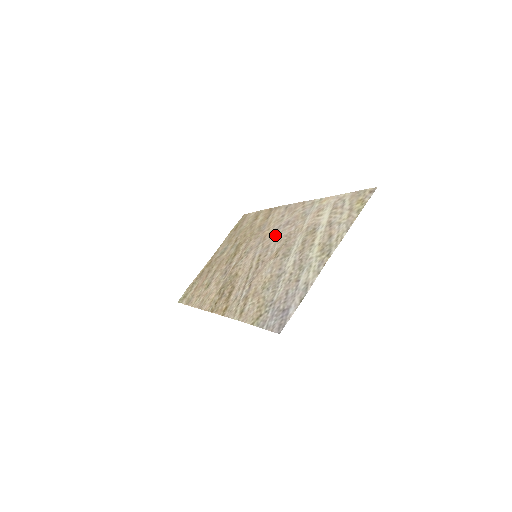
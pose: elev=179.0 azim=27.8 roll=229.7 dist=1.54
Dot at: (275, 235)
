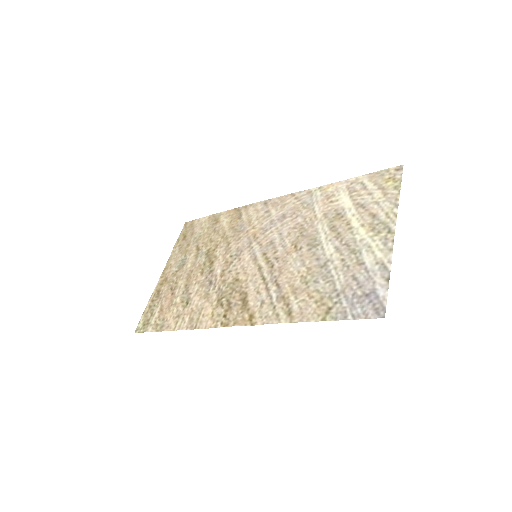
Dot at: (273, 230)
